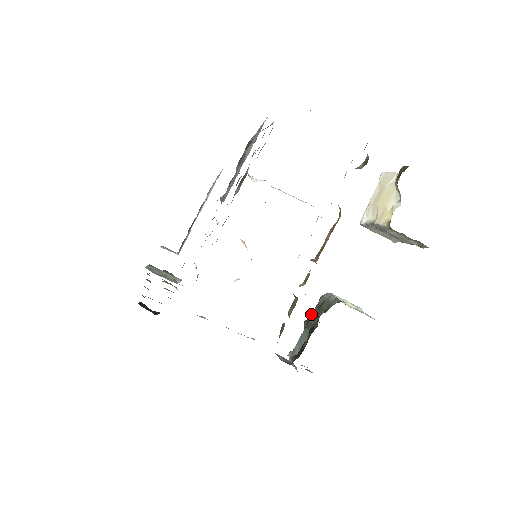
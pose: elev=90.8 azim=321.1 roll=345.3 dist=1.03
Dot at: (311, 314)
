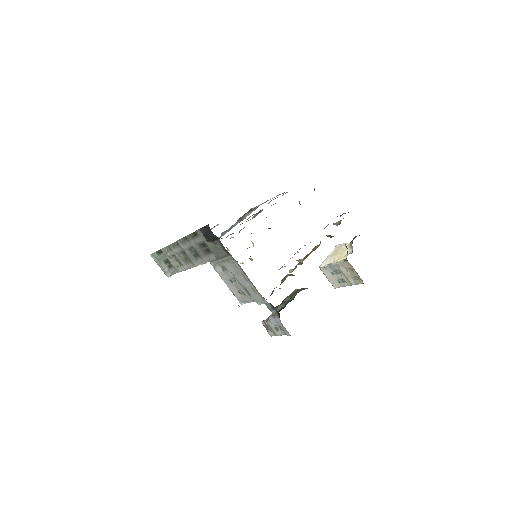
Dot at: (287, 297)
